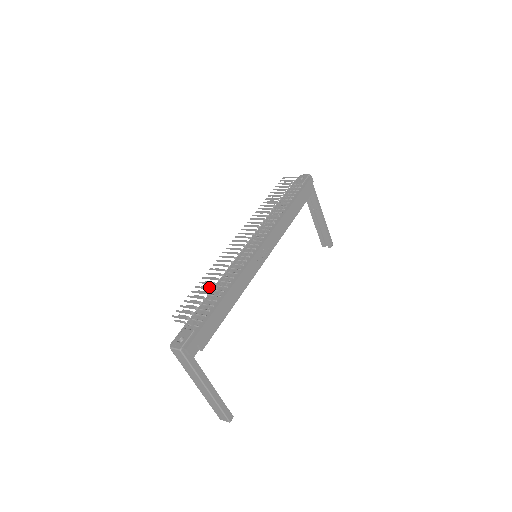
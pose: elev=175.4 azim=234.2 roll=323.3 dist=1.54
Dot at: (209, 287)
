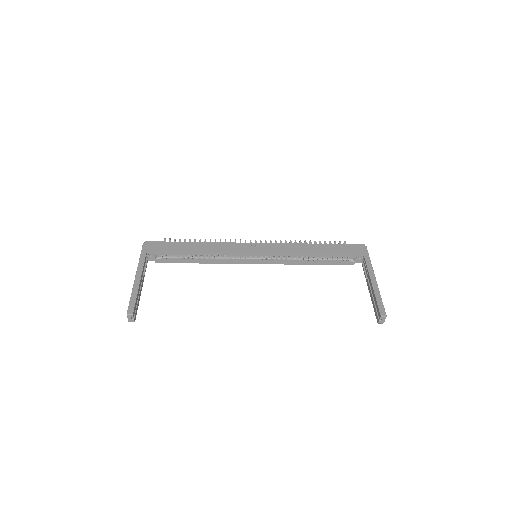
Dot at: occluded
